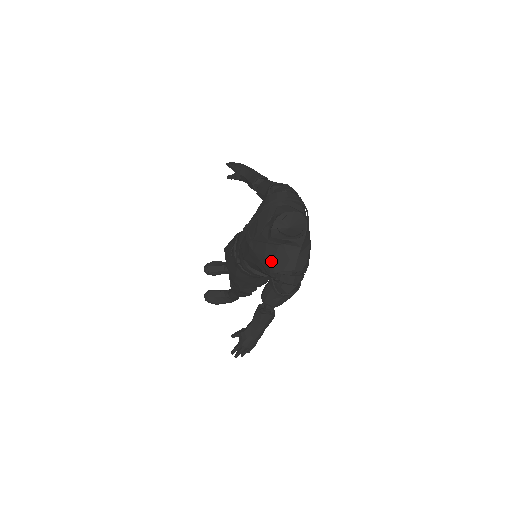
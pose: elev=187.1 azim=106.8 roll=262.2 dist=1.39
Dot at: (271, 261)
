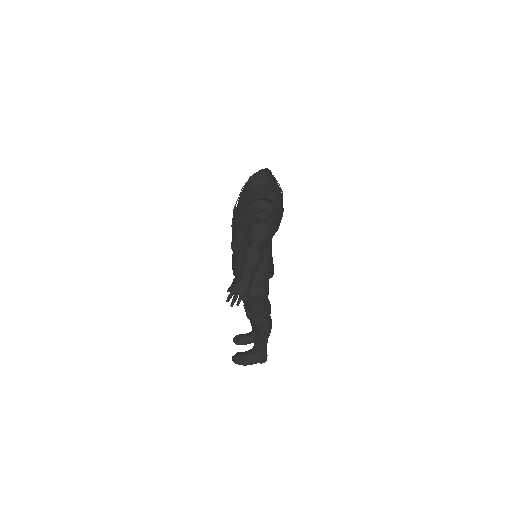
Dot at: (247, 201)
